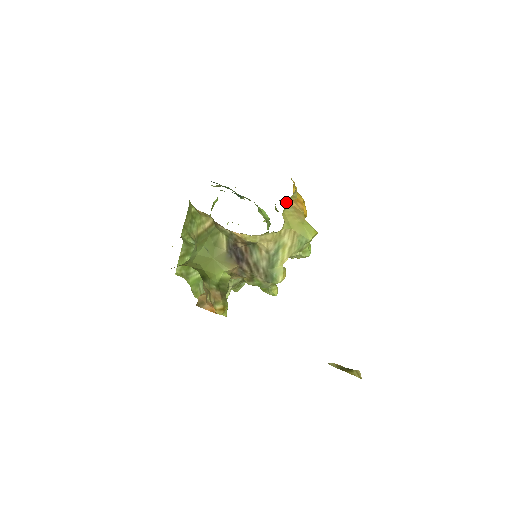
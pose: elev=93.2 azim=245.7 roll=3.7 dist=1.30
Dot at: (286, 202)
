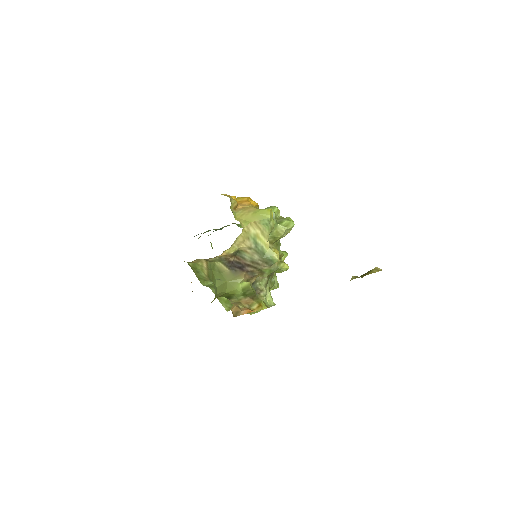
Dot at: (232, 211)
